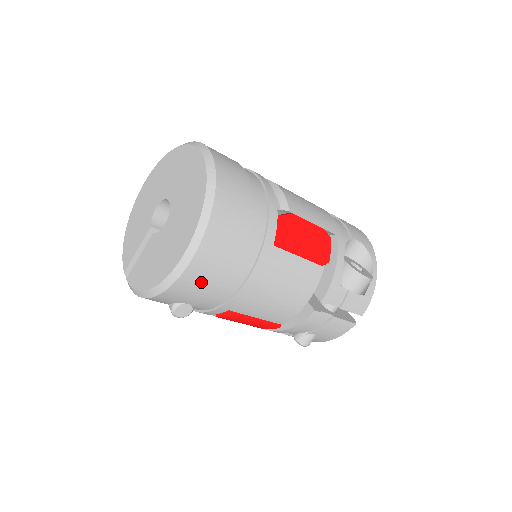
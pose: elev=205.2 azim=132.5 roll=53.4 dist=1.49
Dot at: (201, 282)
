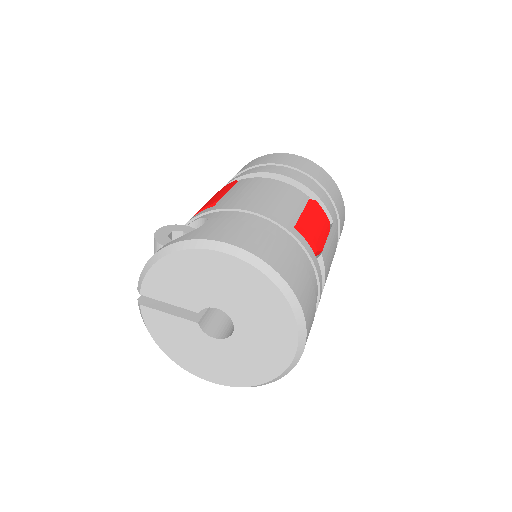
Dot at: occluded
